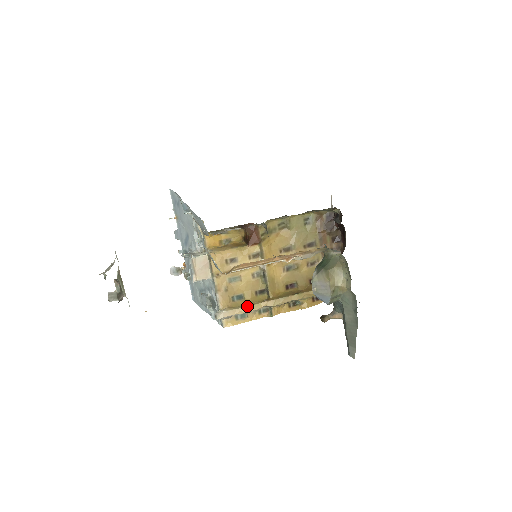
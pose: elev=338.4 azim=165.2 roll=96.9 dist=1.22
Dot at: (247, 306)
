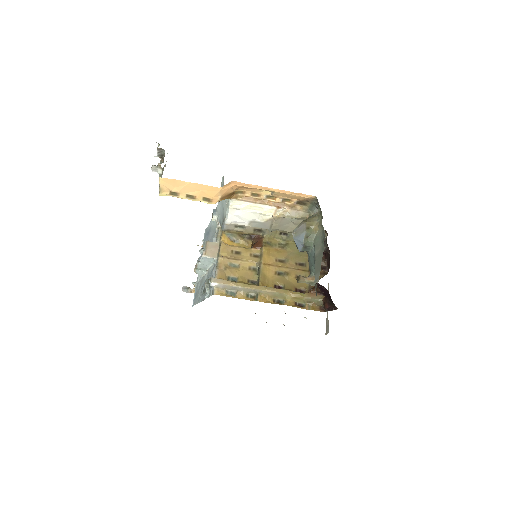
Dot at: (238, 282)
